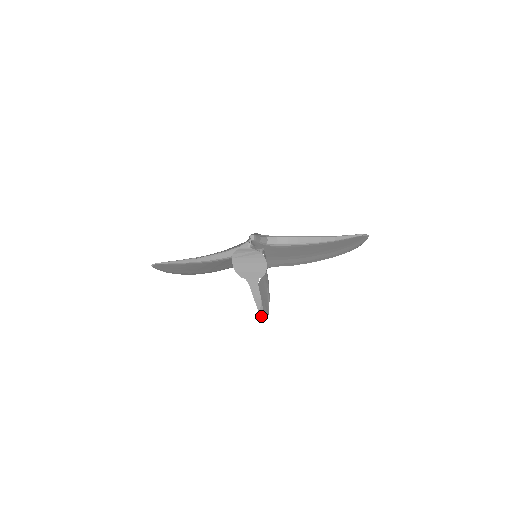
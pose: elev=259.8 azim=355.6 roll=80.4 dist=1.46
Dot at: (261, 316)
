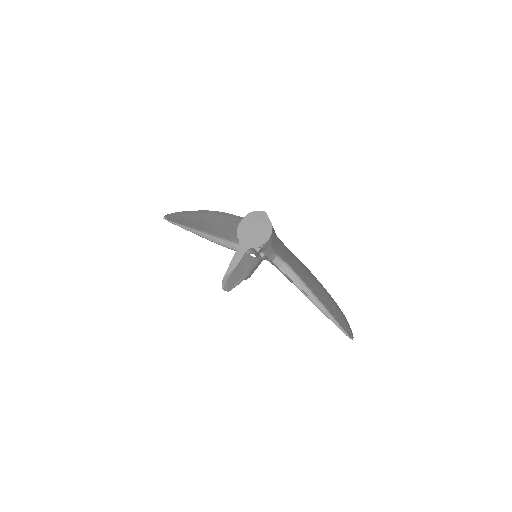
Dot at: (222, 281)
